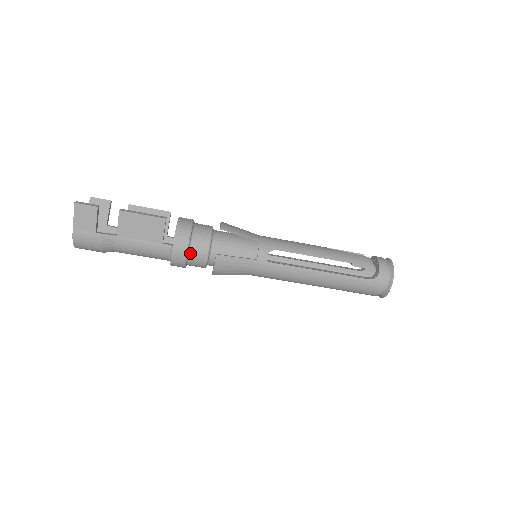
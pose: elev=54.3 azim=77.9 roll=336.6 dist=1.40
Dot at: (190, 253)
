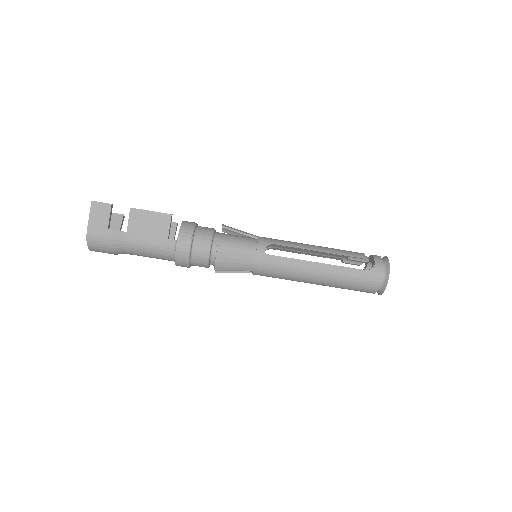
Dot at: (193, 247)
